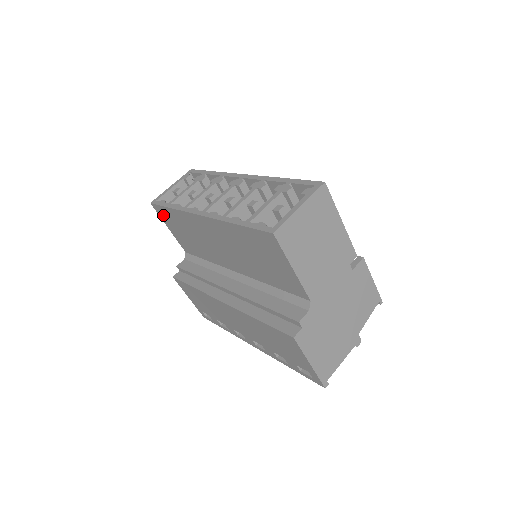
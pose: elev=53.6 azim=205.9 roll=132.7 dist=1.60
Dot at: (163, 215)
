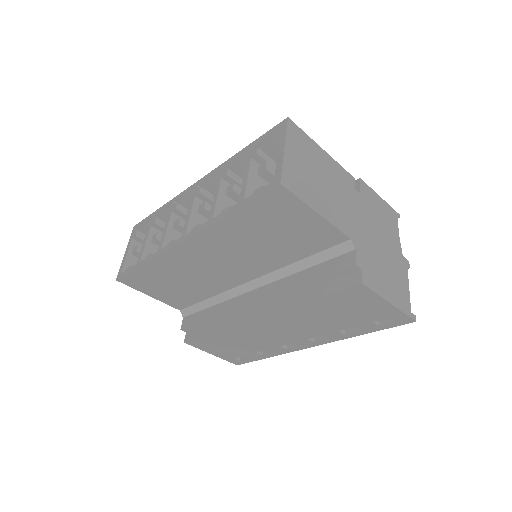
Dot at: (137, 283)
